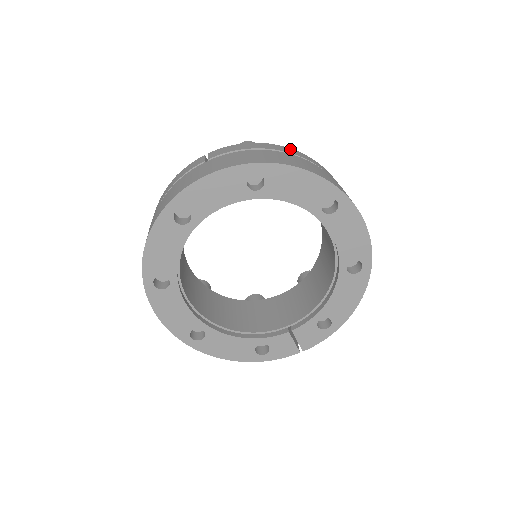
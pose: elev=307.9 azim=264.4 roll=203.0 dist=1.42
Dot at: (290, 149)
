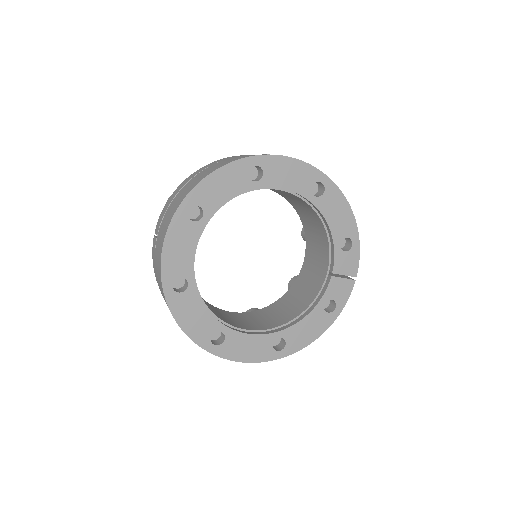
Dot at: (197, 171)
